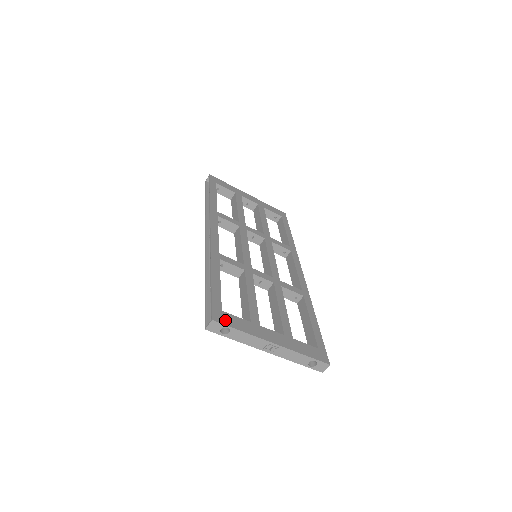
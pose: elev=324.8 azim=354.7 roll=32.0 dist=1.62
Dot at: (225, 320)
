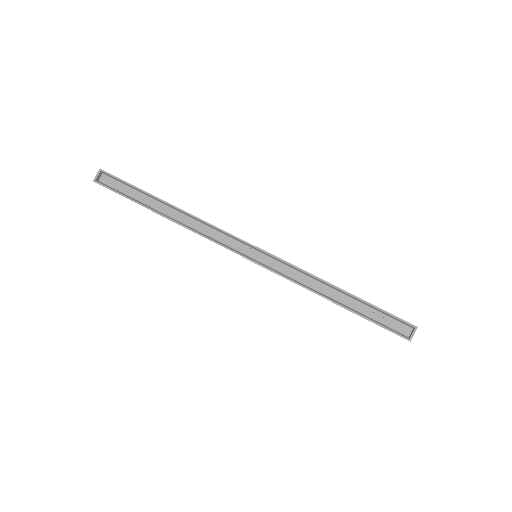
Dot at: occluded
